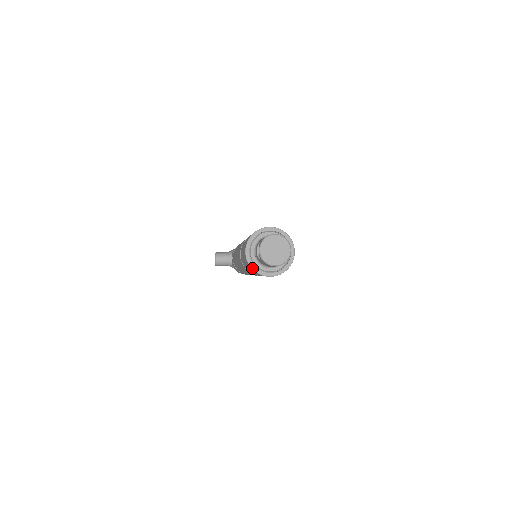
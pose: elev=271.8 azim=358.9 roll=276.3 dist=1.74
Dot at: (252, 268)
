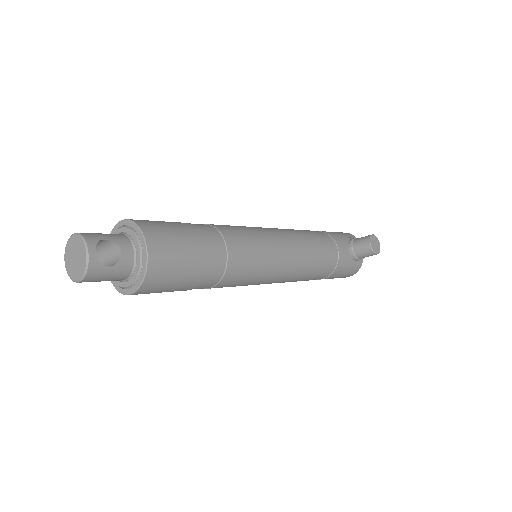
Dot at: (114, 286)
